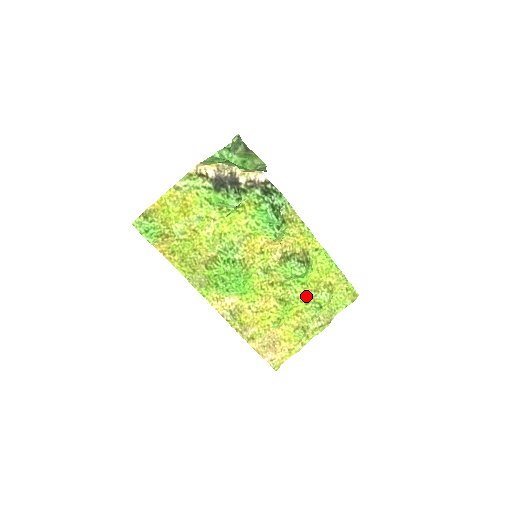
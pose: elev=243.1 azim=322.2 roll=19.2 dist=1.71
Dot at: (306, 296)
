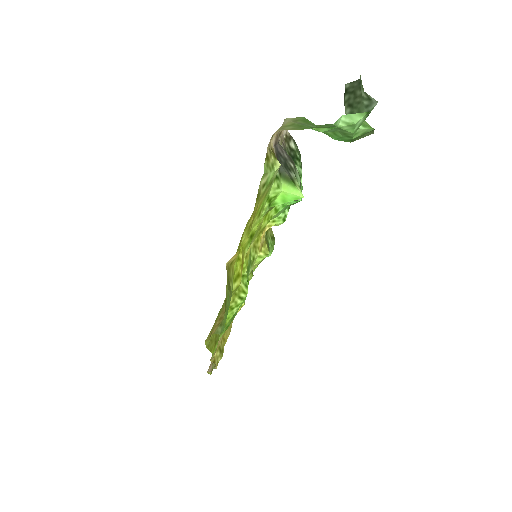
Dot at: occluded
